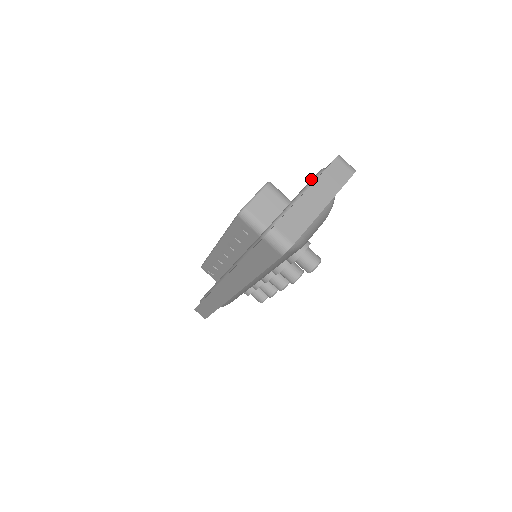
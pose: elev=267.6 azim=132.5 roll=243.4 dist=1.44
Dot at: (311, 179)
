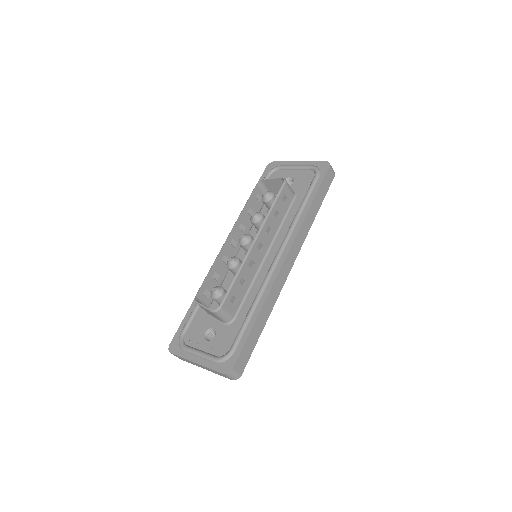
Dot at: (237, 338)
